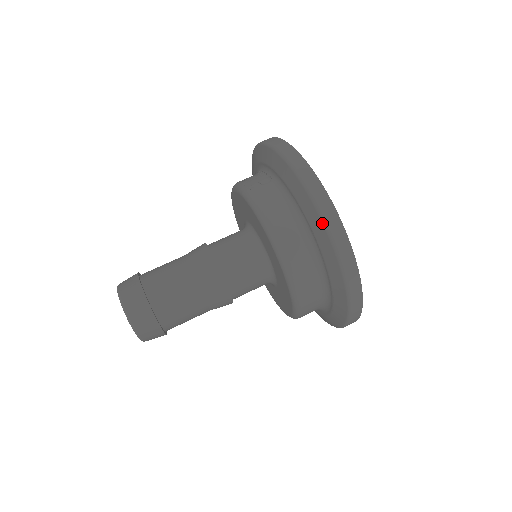
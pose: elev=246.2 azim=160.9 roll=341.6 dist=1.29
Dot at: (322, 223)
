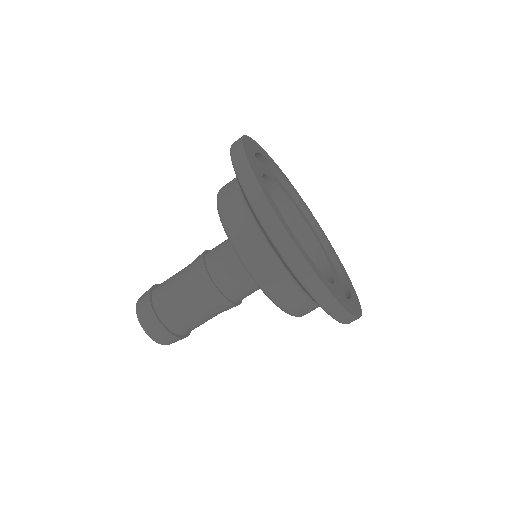
Dot at: (257, 218)
